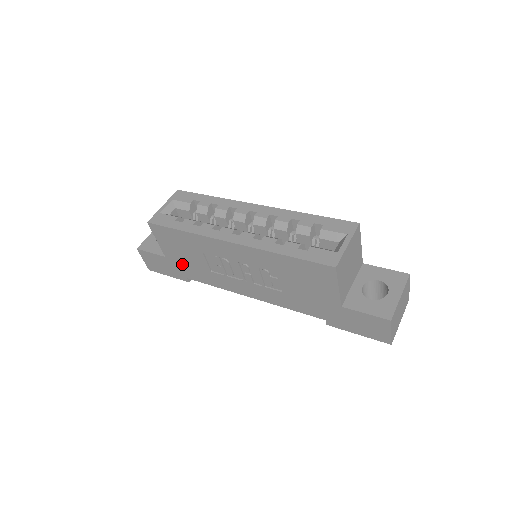
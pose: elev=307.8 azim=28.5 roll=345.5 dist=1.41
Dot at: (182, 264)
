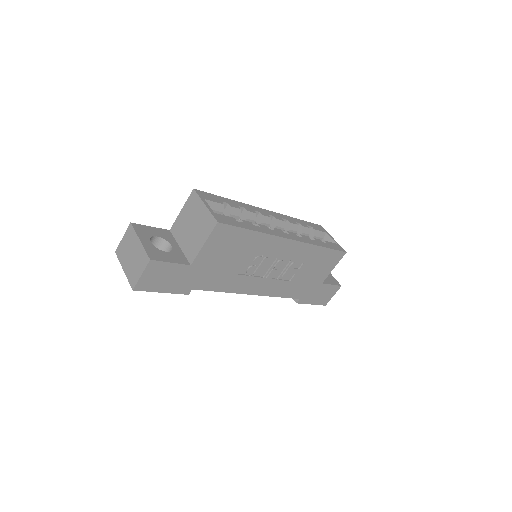
Dot at: (207, 271)
